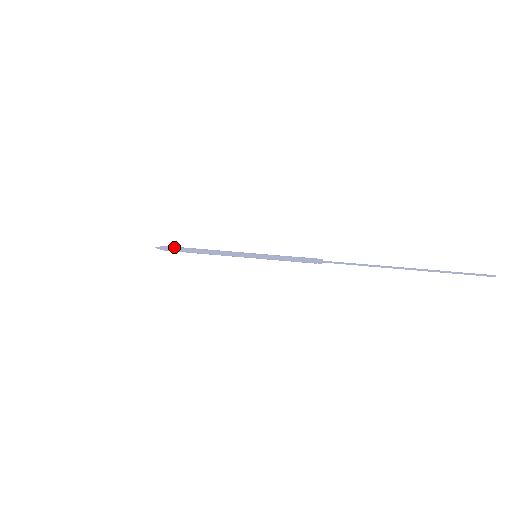
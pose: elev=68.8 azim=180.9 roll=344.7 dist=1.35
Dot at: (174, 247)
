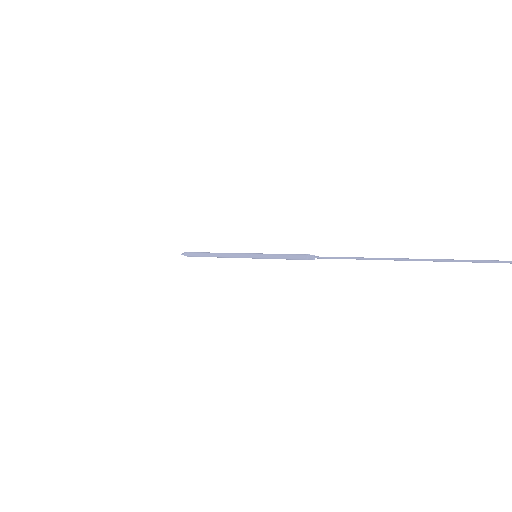
Dot at: (195, 252)
